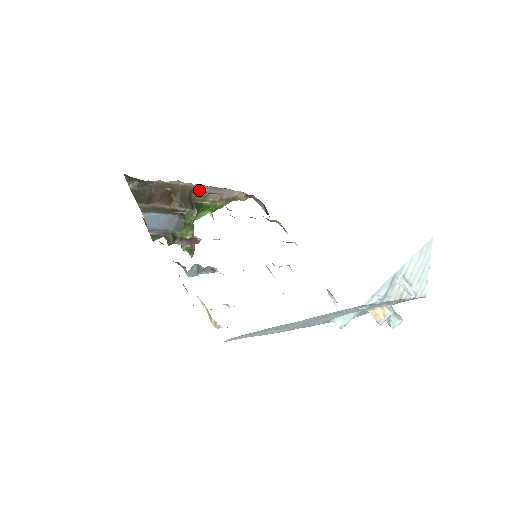
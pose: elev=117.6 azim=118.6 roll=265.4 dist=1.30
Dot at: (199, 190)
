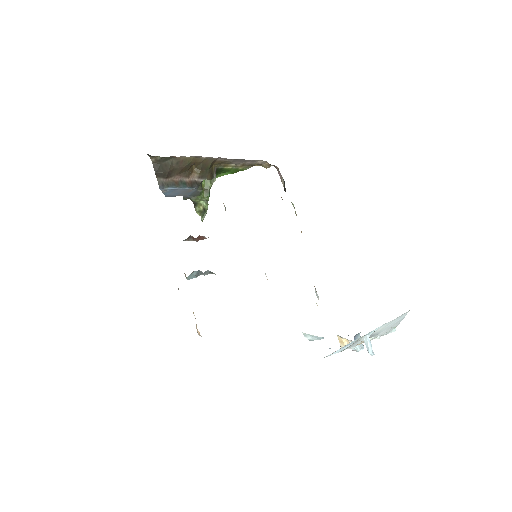
Dot at: (222, 160)
